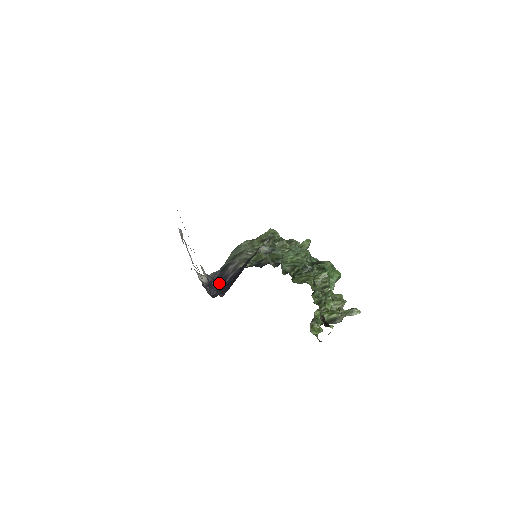
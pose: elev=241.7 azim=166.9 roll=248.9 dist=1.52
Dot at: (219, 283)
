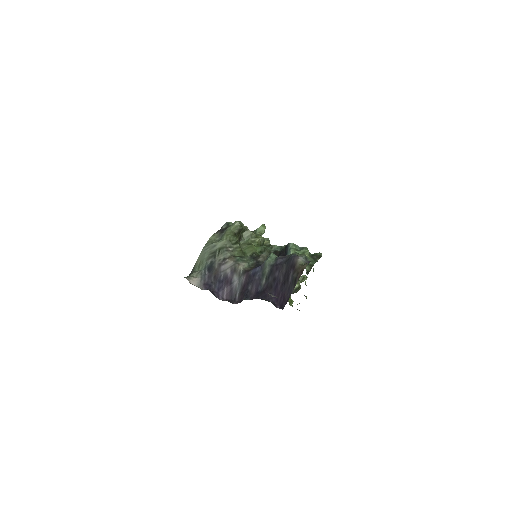
Dot at: (223, 286)
